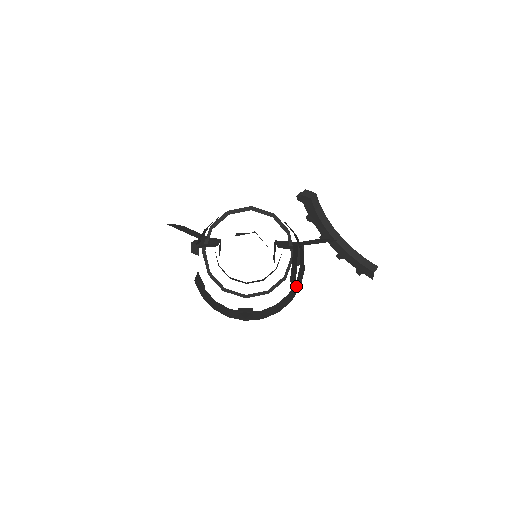
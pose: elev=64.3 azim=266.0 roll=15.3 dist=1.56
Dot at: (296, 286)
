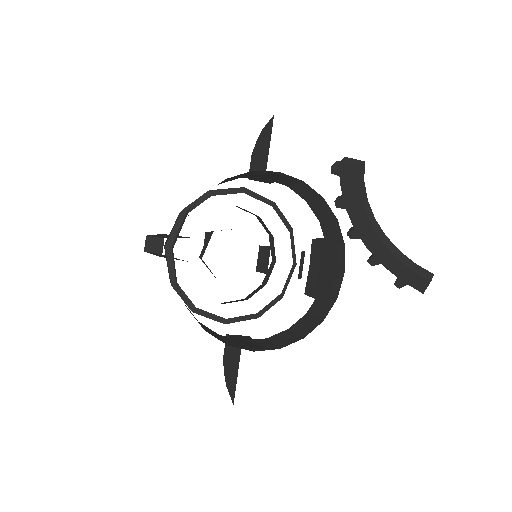
Dot at: occluded
